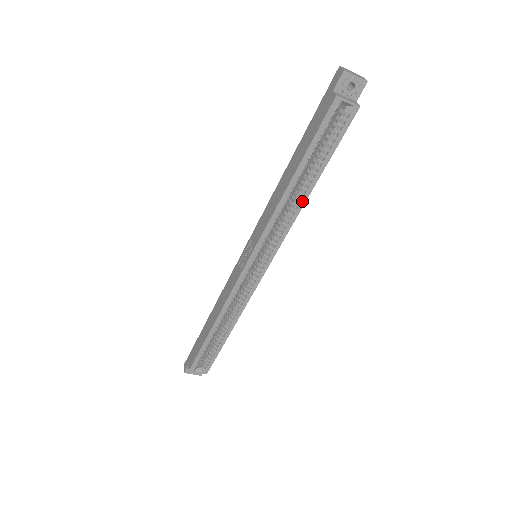
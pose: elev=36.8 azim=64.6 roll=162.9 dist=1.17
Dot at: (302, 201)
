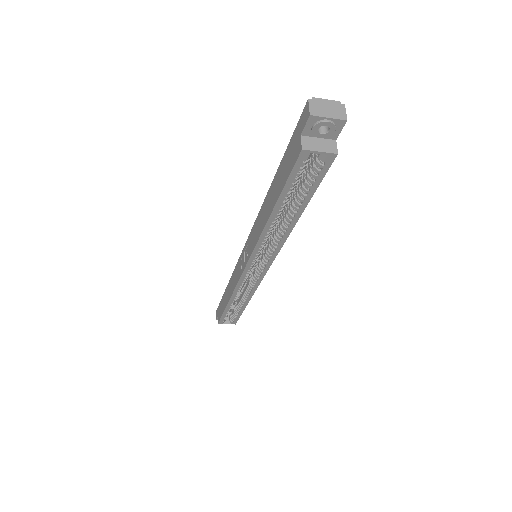
Dot at: (288, 229)
